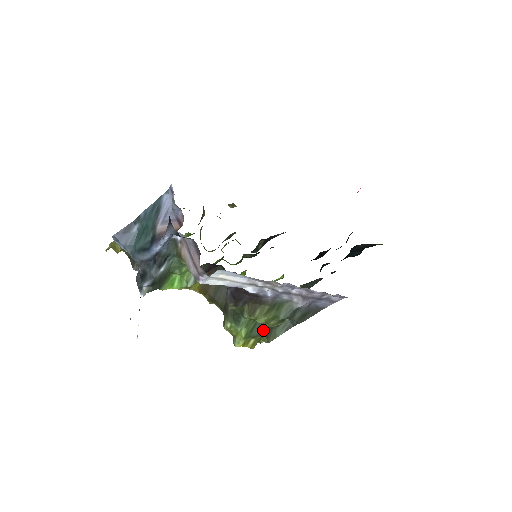
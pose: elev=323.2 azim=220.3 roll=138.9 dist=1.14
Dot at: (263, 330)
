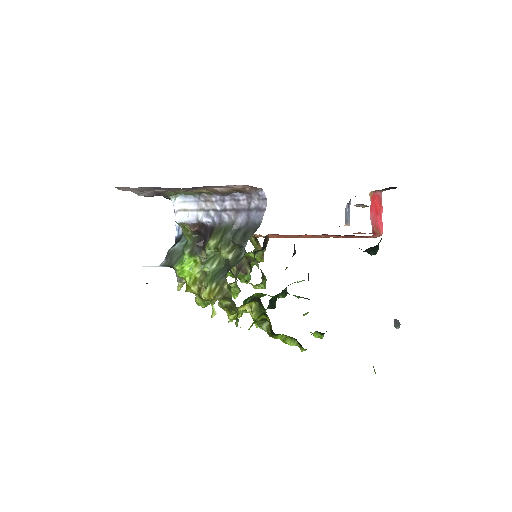
Dot at: (225, 273)
